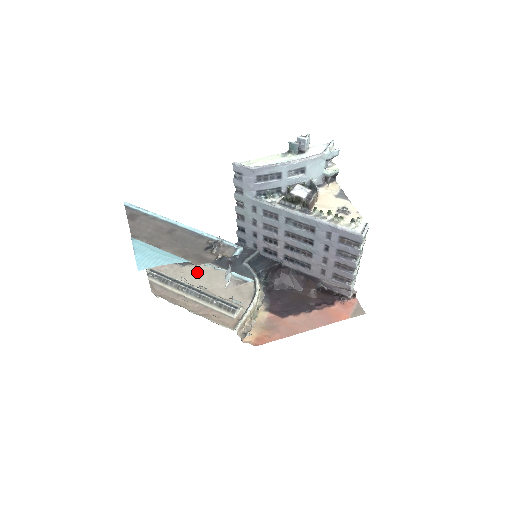
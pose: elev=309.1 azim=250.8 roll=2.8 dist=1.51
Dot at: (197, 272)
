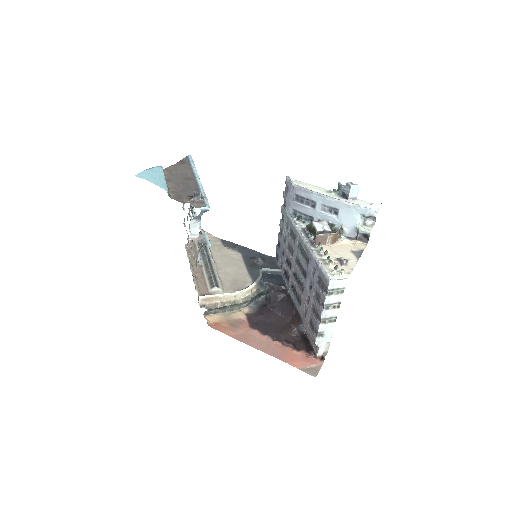
Dot at: occluded
